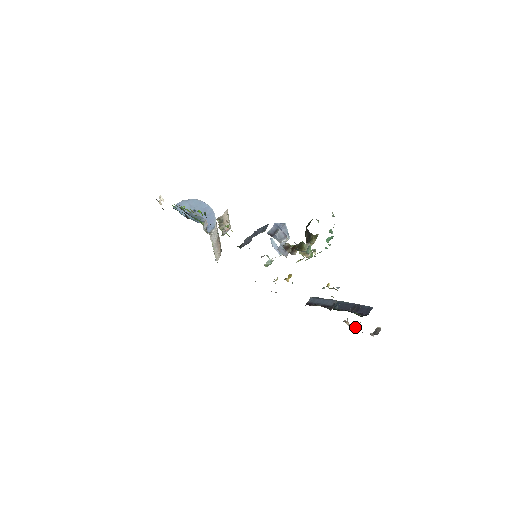
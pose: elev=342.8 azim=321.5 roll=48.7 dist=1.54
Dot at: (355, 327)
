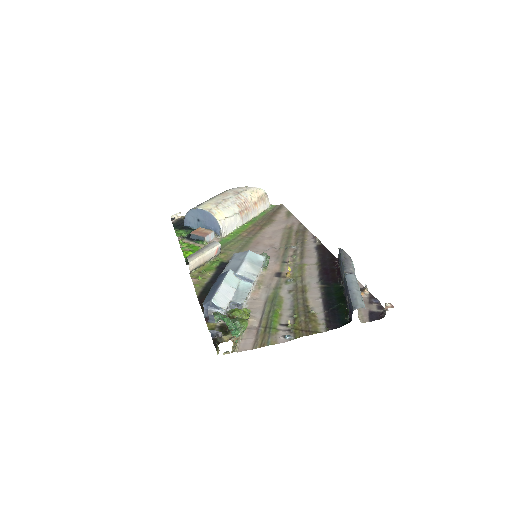
Dot at: (369, 301)
